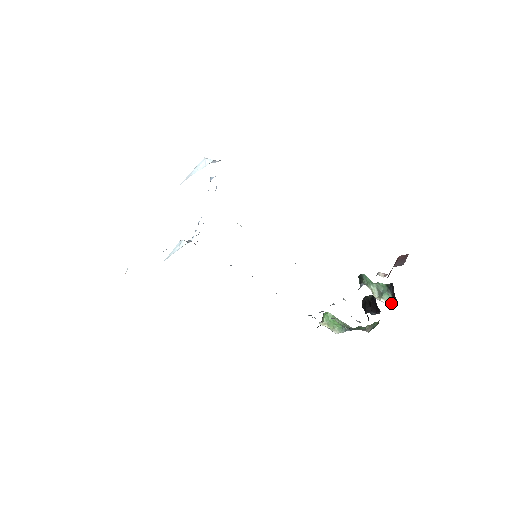
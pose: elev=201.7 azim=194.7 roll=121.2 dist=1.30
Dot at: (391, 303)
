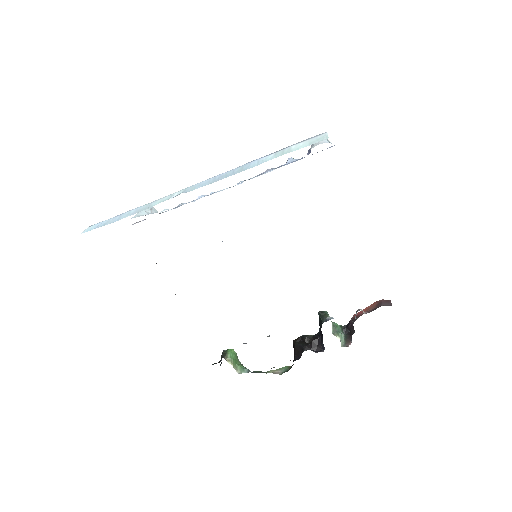
Dot at: (342, 342)
